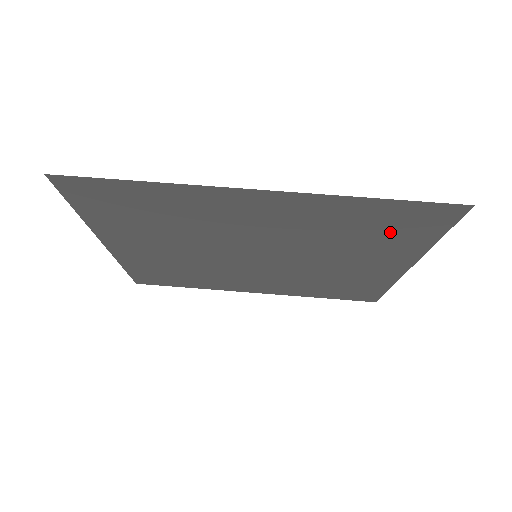
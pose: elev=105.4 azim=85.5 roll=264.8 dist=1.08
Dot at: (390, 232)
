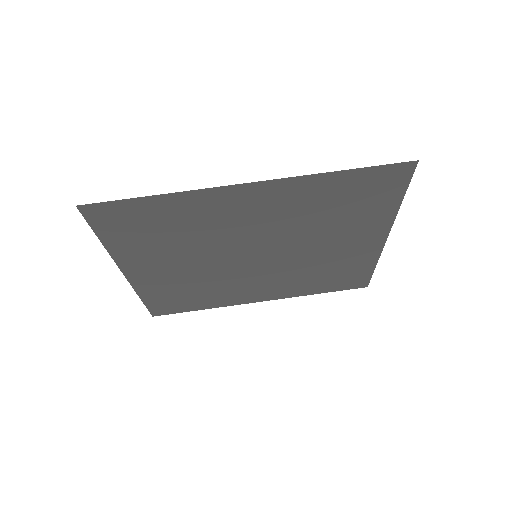
Dot at: (361, 203)
